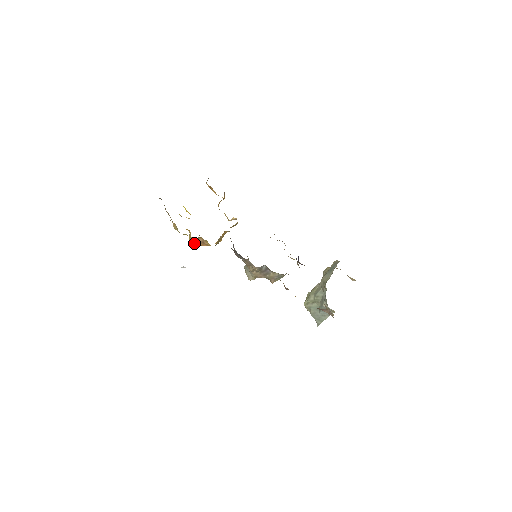
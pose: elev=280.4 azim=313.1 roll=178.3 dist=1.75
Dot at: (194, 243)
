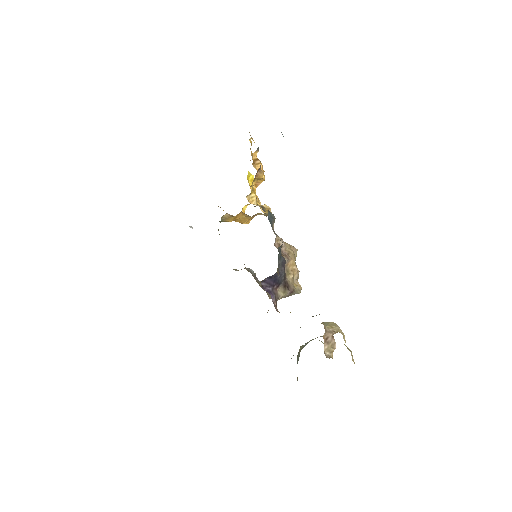
Dot at: occluded
